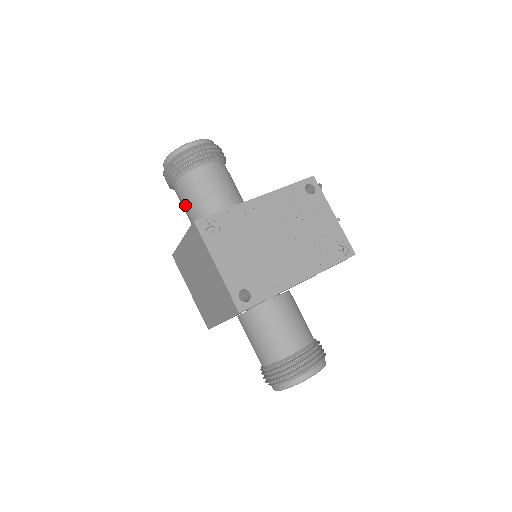
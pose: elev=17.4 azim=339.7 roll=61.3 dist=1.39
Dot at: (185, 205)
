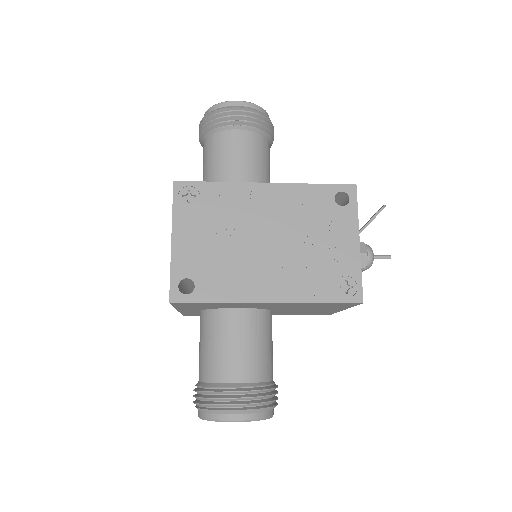
Dot at: (203, 169)
